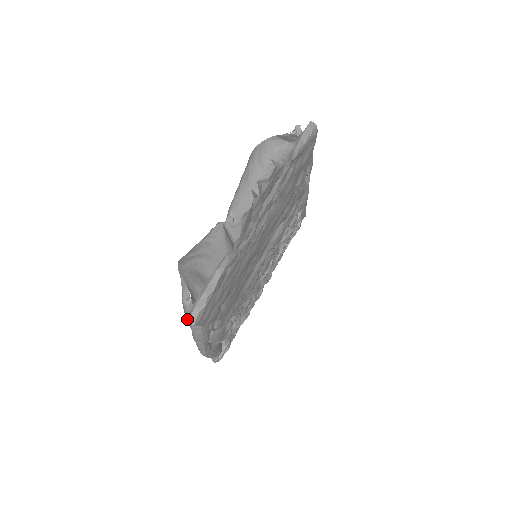
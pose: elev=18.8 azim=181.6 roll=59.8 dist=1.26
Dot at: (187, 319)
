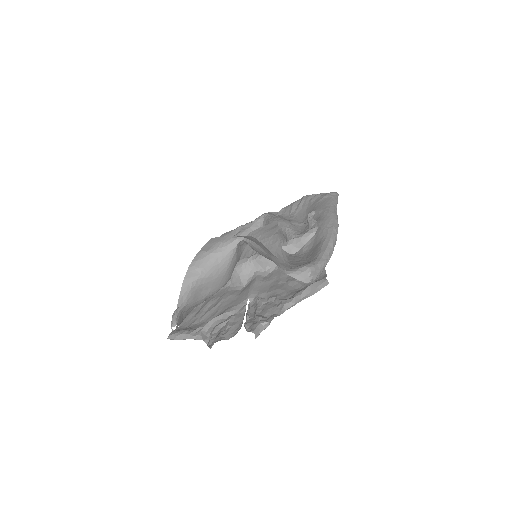
Dot at: occluded
